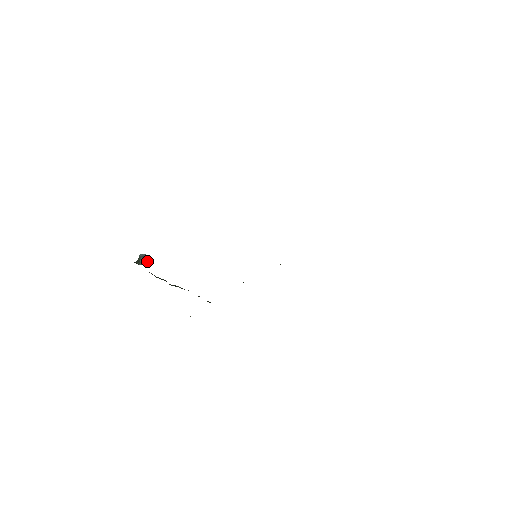
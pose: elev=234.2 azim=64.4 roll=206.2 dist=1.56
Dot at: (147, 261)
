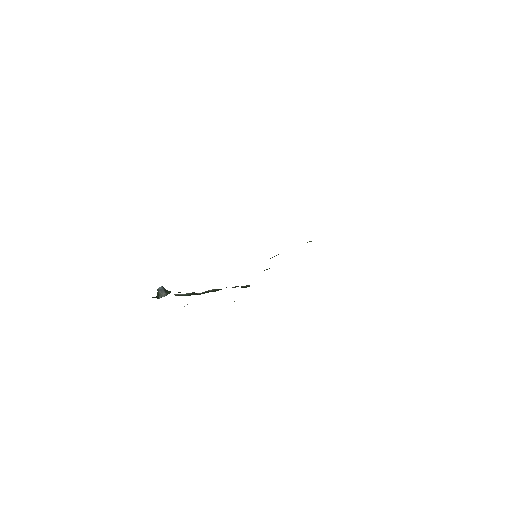
Dot at: (165, 292)
